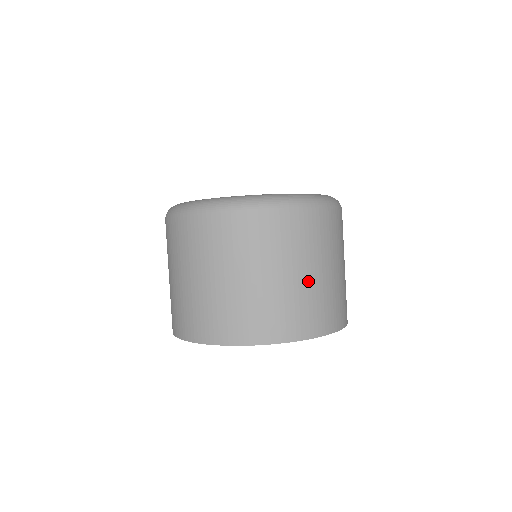
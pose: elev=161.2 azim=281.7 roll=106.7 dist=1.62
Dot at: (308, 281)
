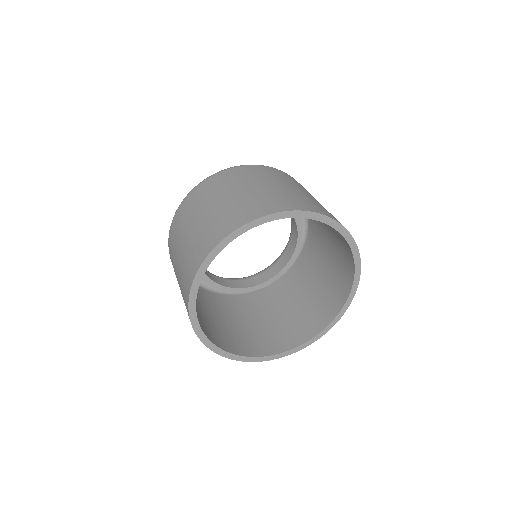
Dot at: (302, 193)
